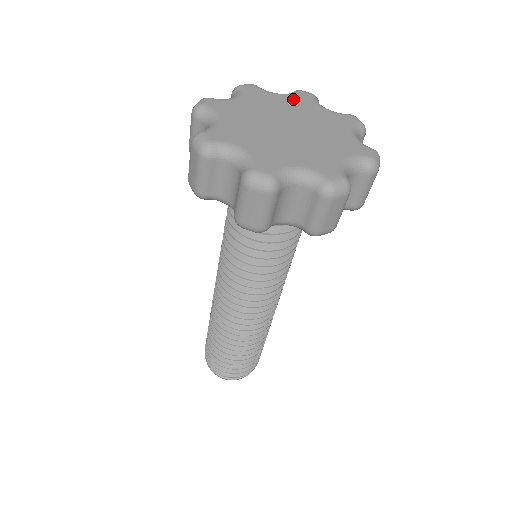
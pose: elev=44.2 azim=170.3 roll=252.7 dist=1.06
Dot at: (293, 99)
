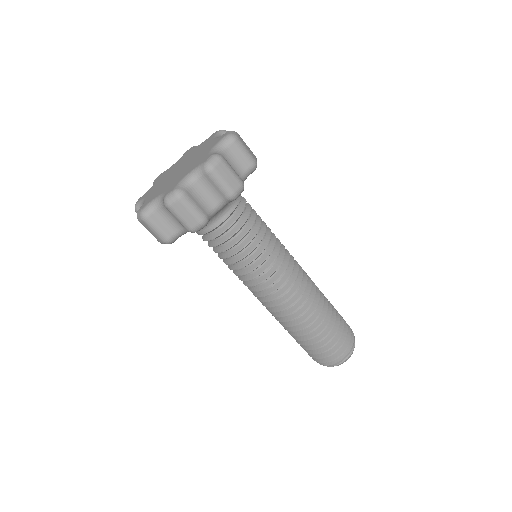
Dot at: (203, 144)
